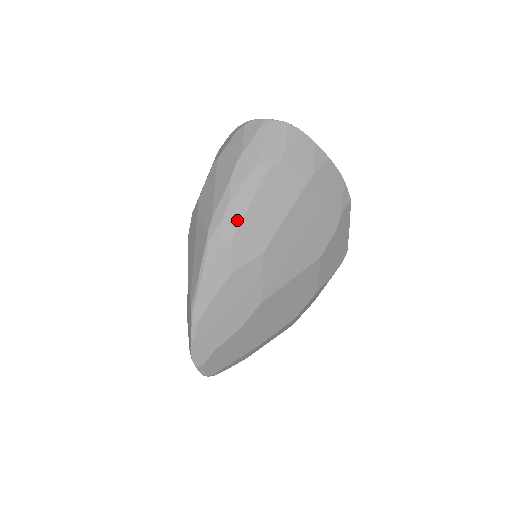
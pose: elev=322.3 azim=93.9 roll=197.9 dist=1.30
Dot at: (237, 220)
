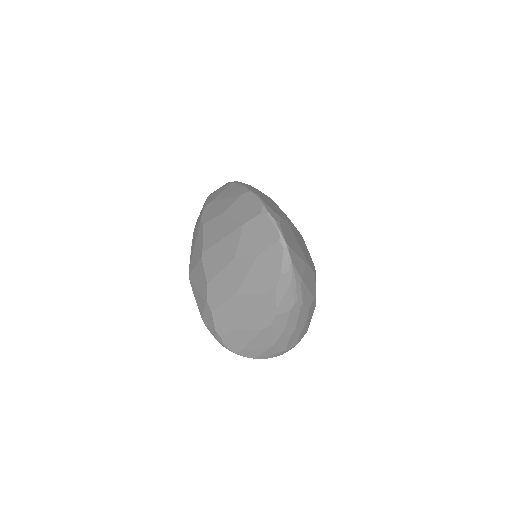
Dot at: occluded
